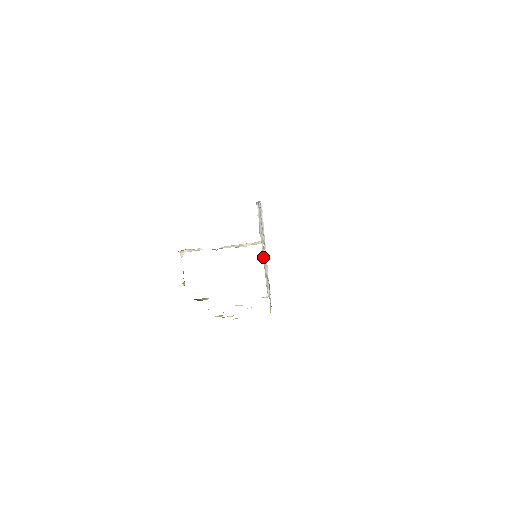
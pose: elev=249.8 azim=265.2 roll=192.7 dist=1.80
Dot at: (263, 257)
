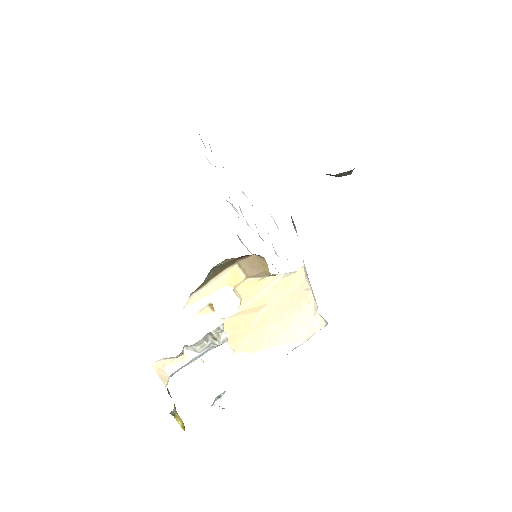
Dot at: occluded
